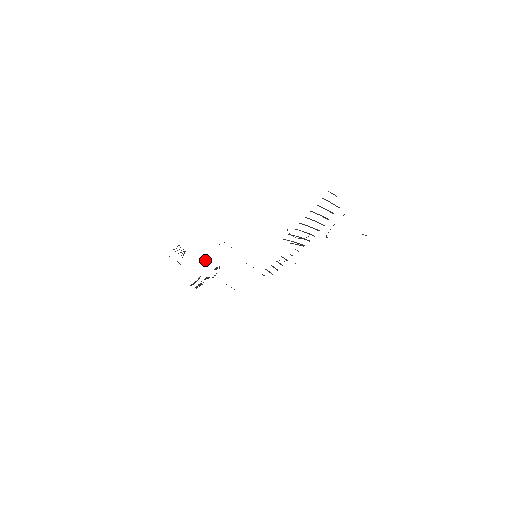
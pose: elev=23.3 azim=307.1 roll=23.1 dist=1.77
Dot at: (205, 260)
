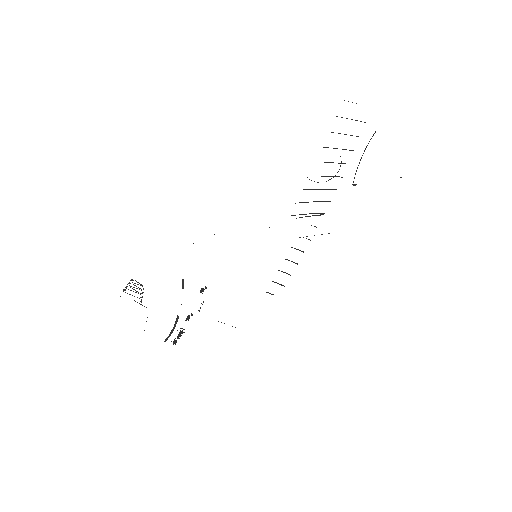
Dot at: occluded
